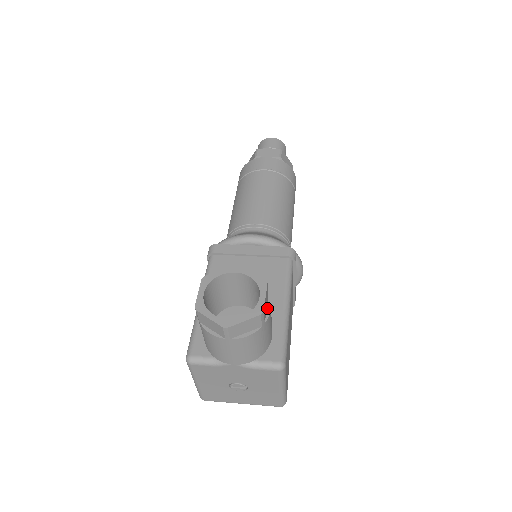
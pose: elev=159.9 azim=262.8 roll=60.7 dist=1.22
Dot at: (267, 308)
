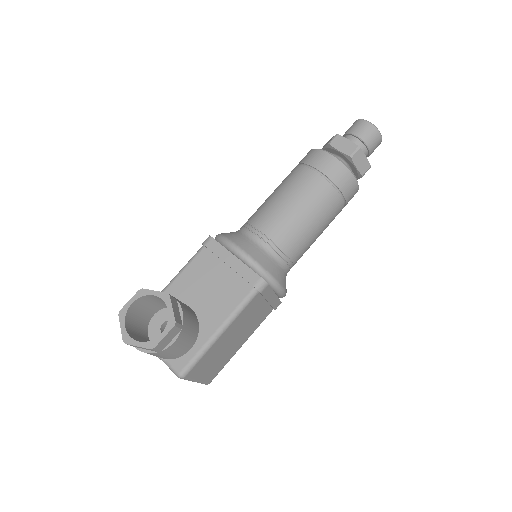
Dot at: (172, 340)
